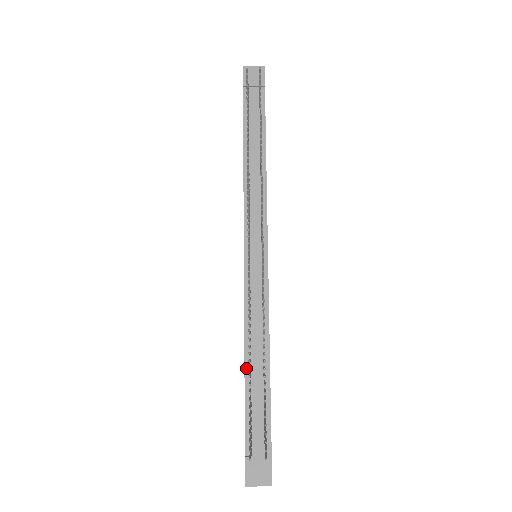
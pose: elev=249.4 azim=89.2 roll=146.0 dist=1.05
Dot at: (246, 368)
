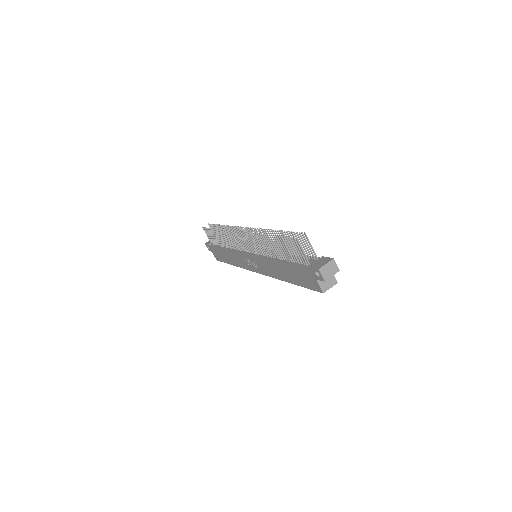
Dot at: (280, 261)
